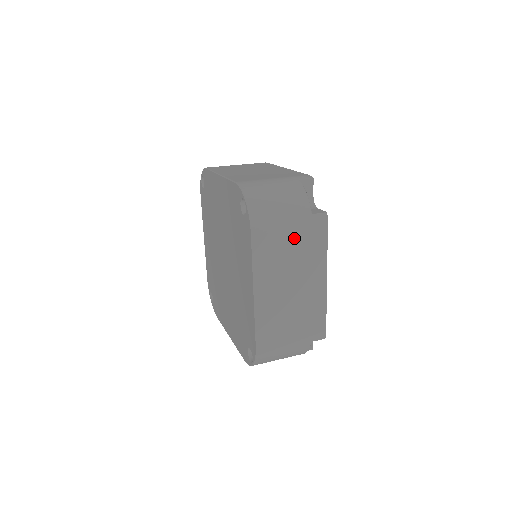
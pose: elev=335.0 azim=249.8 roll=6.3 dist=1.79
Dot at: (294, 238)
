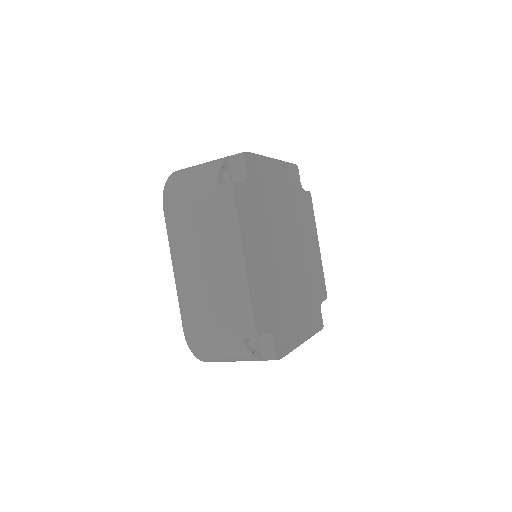
Dot at: (202, 212)
